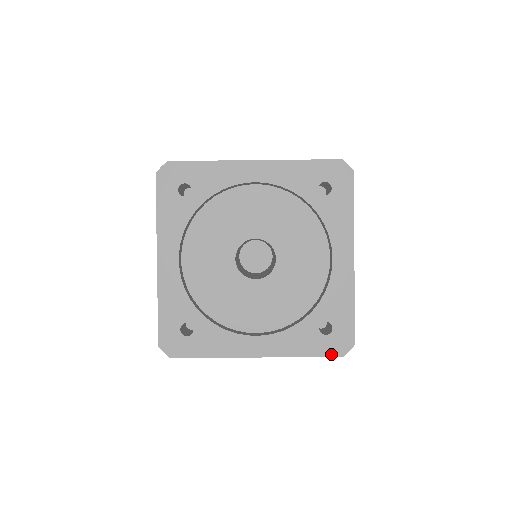
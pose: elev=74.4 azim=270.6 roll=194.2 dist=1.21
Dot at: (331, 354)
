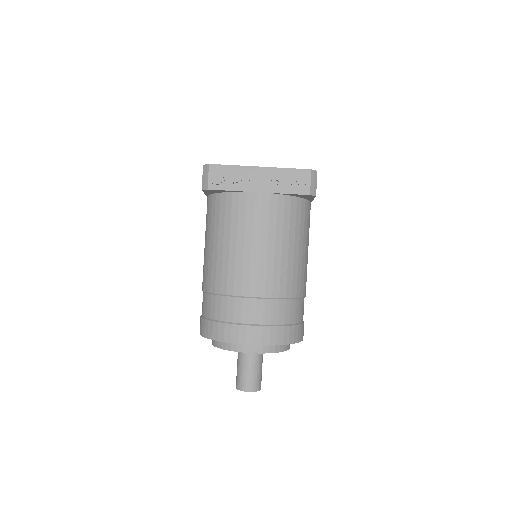
Dot at: (304, 169)
